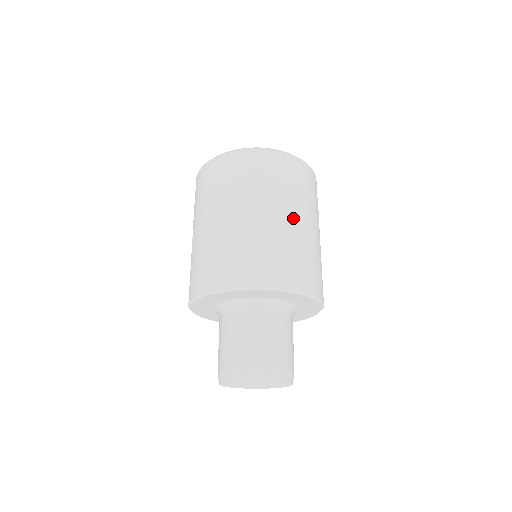
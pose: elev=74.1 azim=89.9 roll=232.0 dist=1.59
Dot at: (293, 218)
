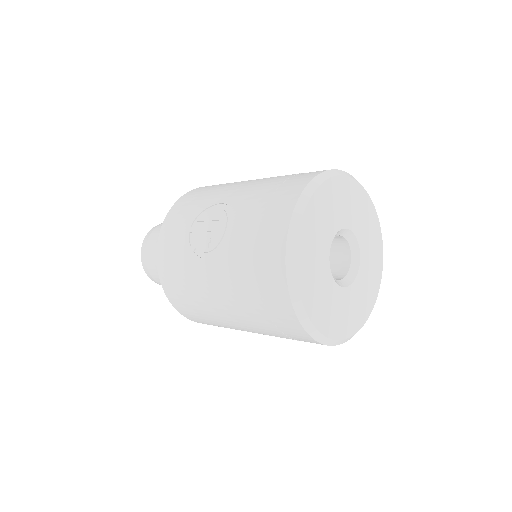
Dot at: occluded
